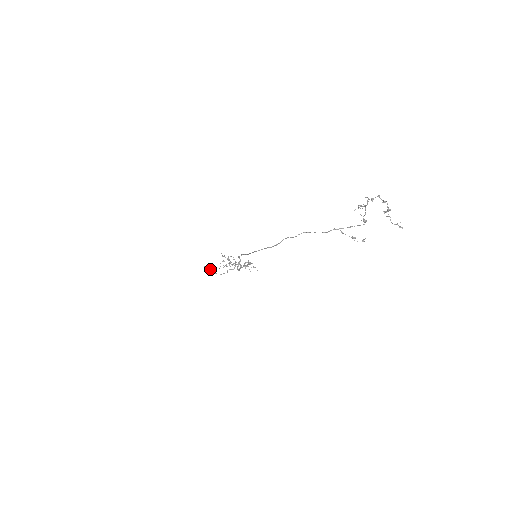
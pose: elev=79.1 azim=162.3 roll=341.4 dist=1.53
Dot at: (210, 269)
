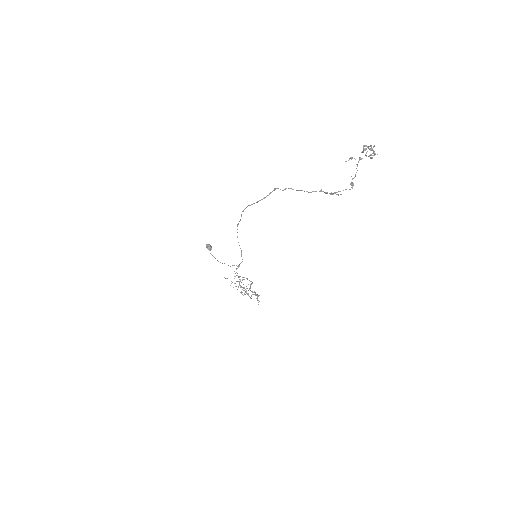
Dot at: (209, 246)
